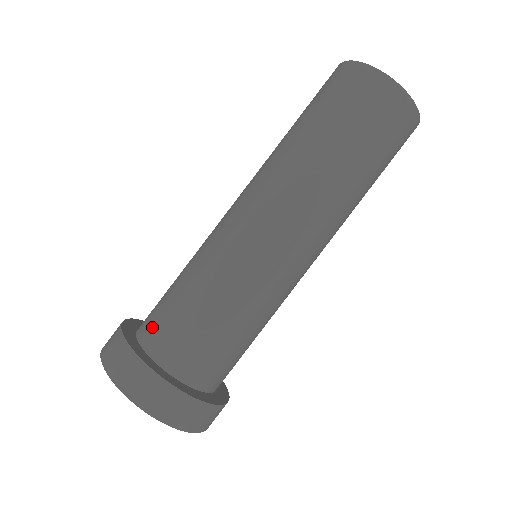
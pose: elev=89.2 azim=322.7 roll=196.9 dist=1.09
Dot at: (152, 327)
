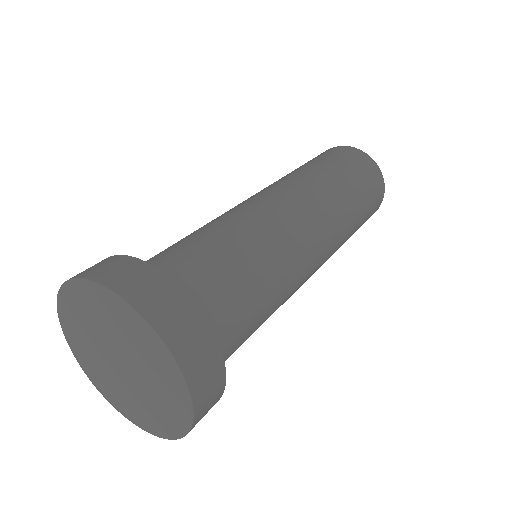
Dot at: (161, 264)
